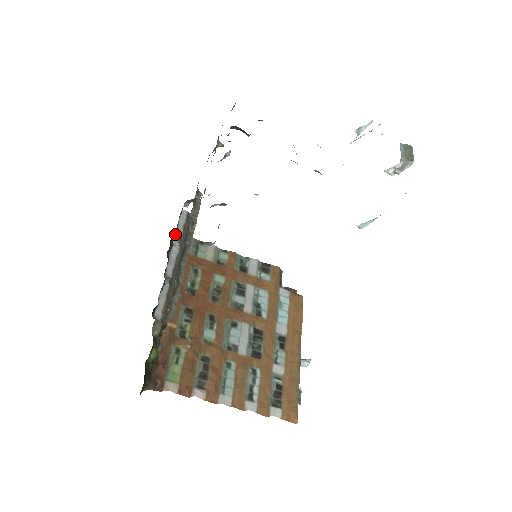
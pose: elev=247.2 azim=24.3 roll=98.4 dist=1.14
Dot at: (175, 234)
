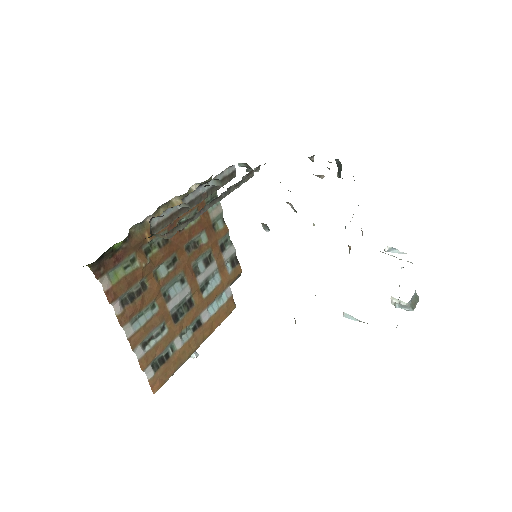
Dot at: (215, 176)
